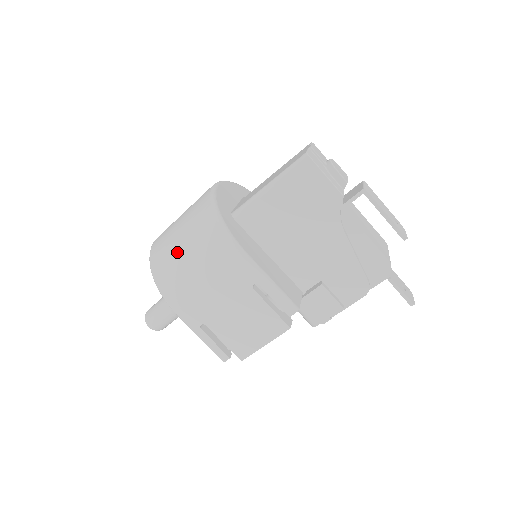
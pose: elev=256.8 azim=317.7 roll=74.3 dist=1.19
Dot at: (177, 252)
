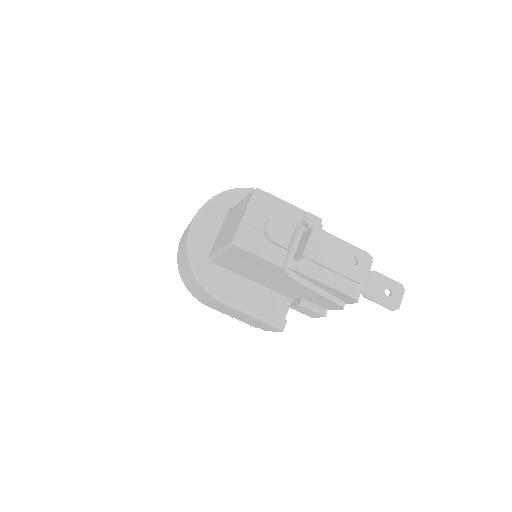
Dot at: (186, 278)
